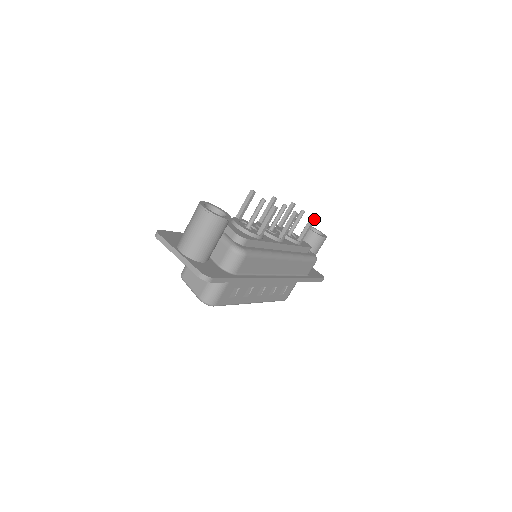
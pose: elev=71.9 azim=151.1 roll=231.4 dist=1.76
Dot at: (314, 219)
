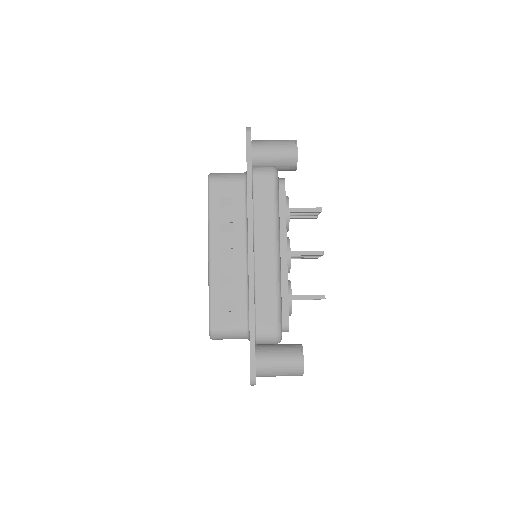
Dot at: (323, 297)
